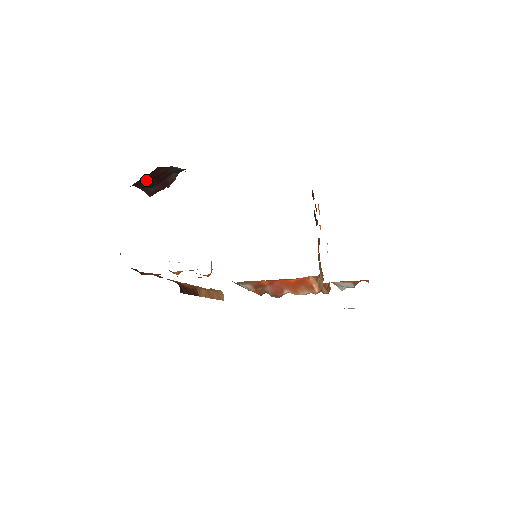
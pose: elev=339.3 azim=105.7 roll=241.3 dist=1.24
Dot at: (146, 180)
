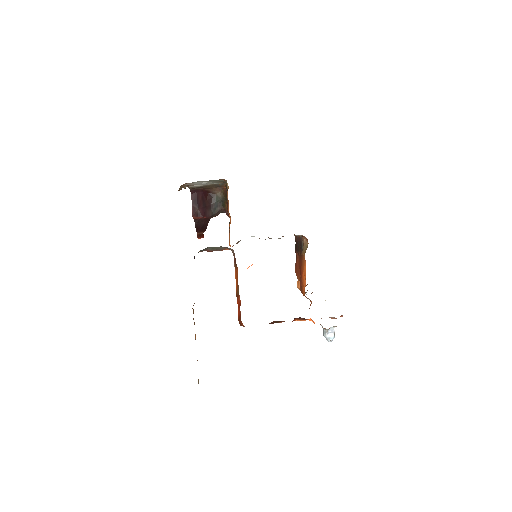
Dot at: (199, 196)
